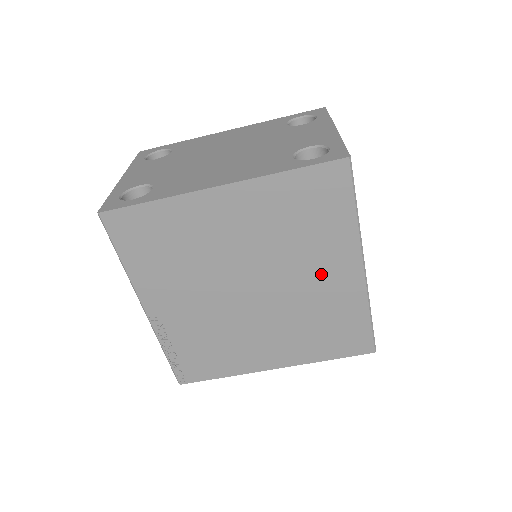
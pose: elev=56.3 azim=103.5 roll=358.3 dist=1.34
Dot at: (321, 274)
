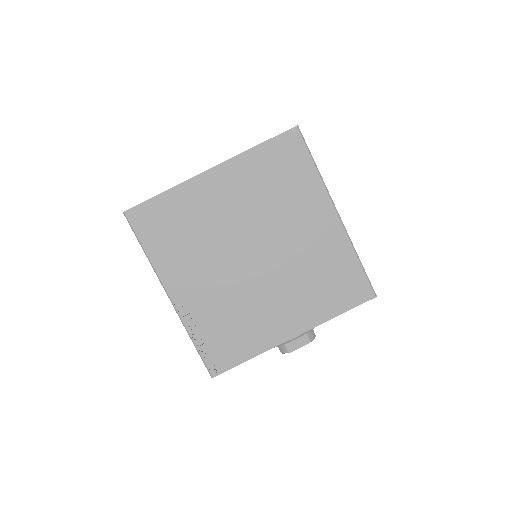
Dot at: (306, 227)
